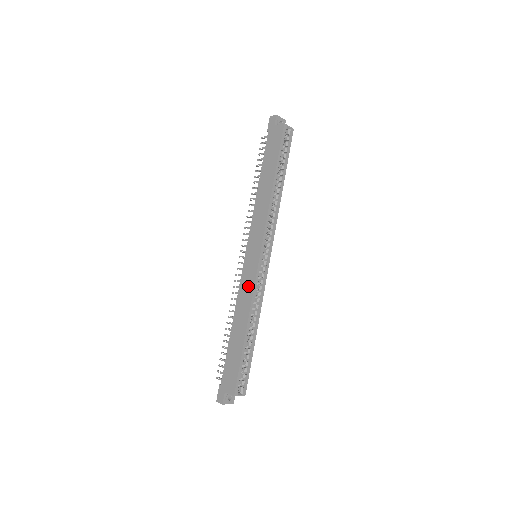
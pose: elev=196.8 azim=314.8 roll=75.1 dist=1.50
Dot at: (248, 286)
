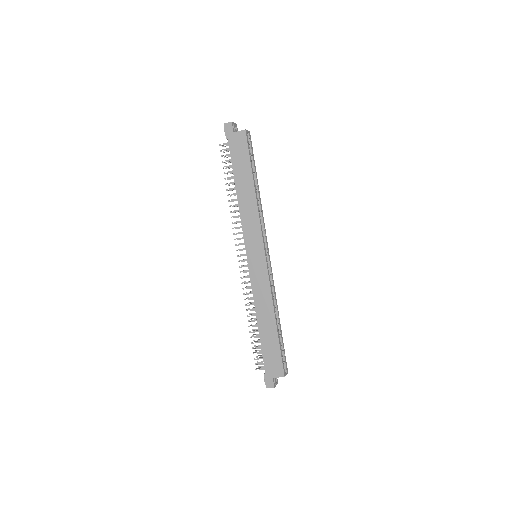
Dot at: (262, 285)
